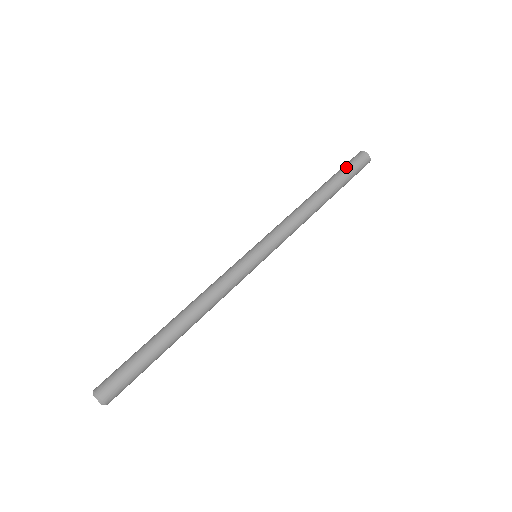
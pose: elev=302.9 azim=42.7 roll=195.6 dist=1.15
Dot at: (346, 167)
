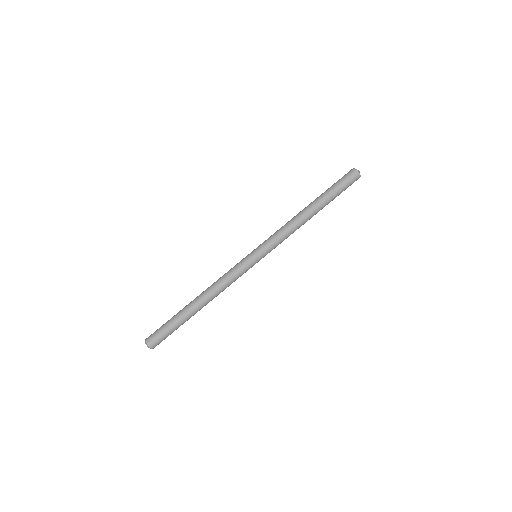
Dot at: (342, 190)
